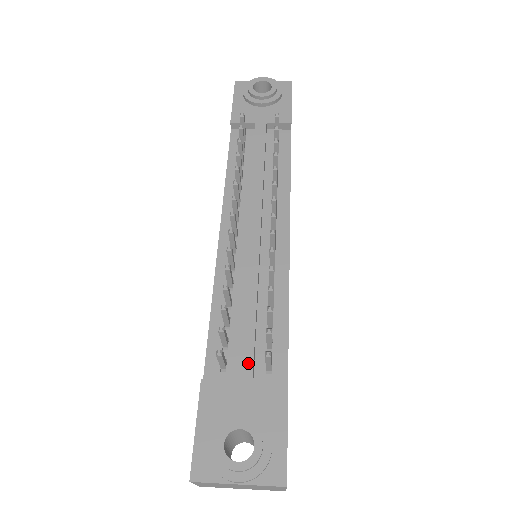
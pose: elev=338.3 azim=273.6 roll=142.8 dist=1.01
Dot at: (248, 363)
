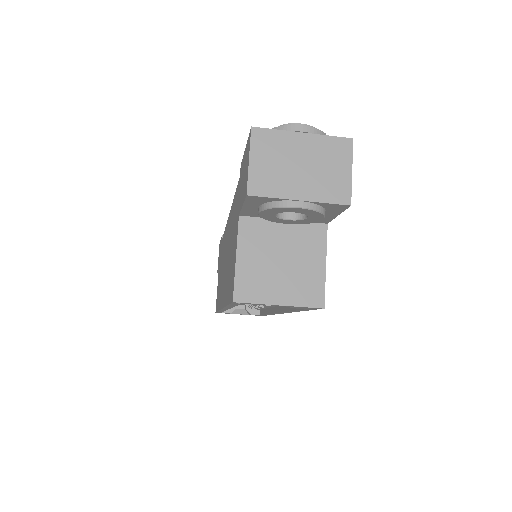
Dot at: occluded
